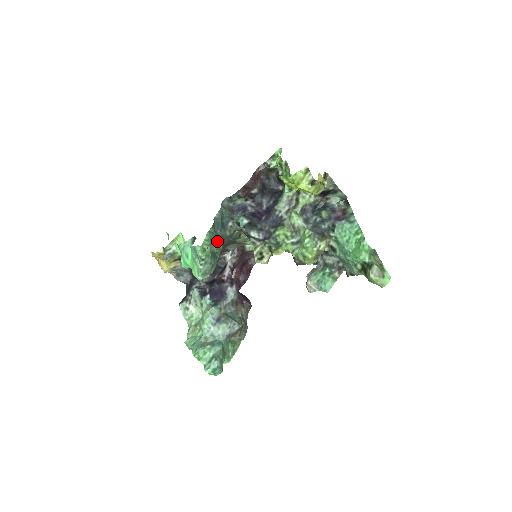
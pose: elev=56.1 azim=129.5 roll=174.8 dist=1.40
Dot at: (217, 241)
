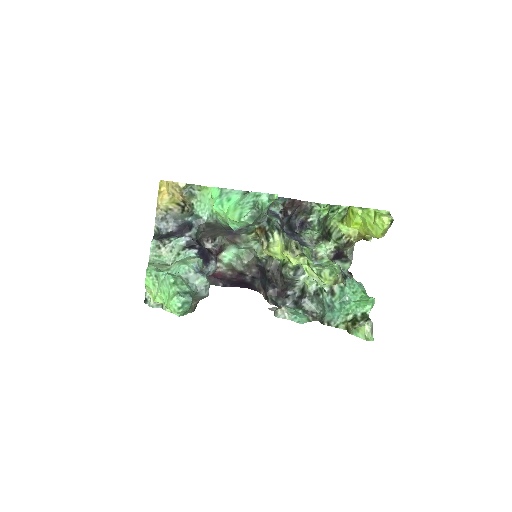
Dot at: (267, 209)
